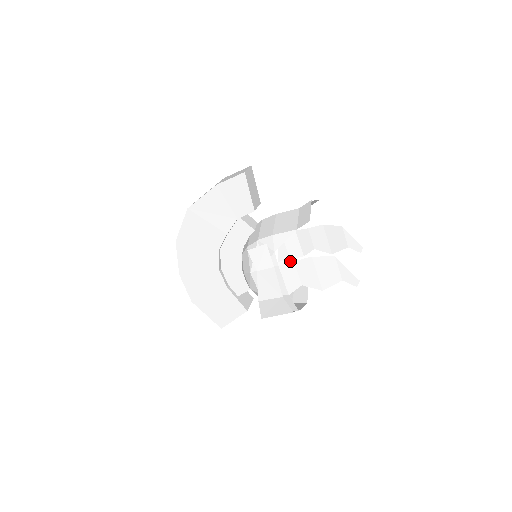
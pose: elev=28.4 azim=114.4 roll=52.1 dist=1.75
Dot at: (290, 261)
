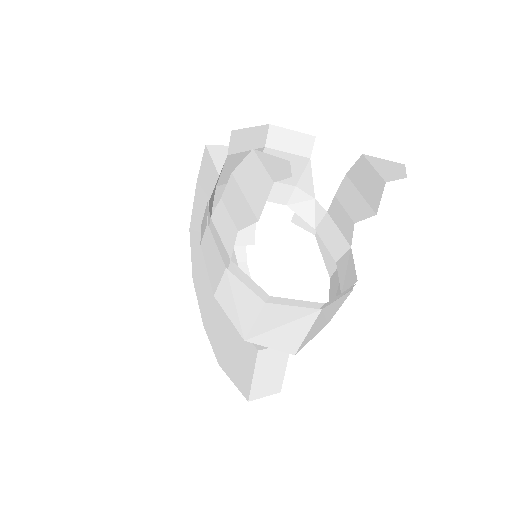
Dot at: occluded
